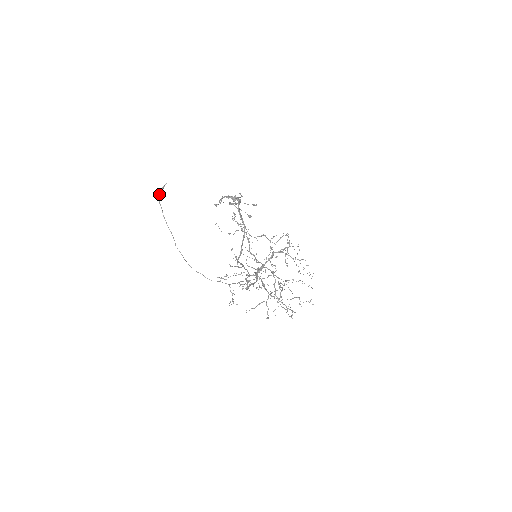
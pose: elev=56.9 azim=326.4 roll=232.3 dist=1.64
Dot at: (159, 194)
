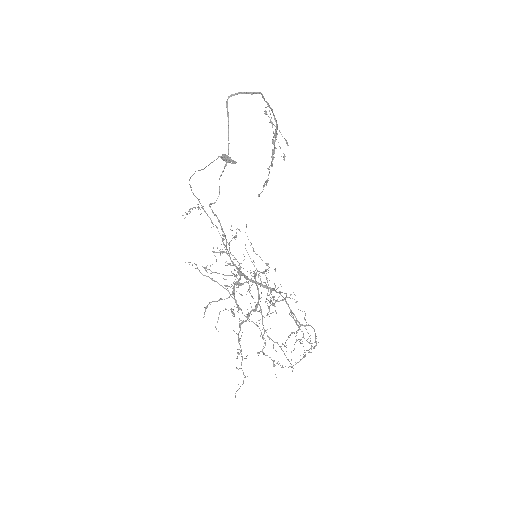
Dot at: (224, 155)
